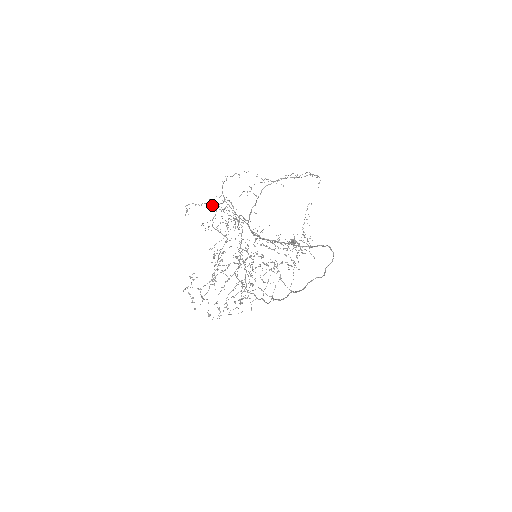
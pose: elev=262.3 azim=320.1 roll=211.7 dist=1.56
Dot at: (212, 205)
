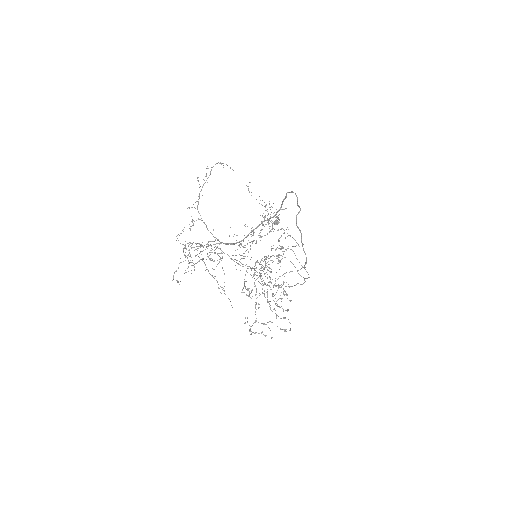
Dot at: occluded
